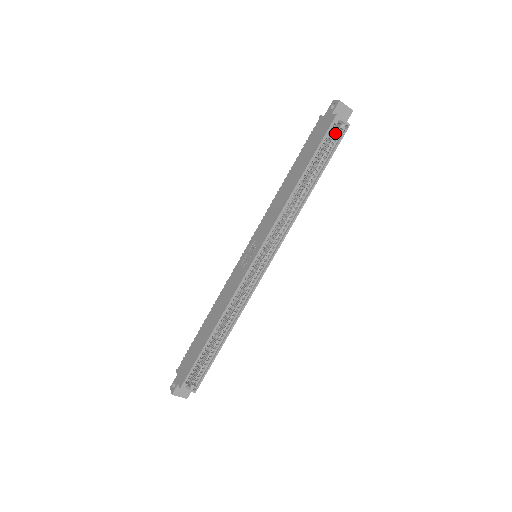
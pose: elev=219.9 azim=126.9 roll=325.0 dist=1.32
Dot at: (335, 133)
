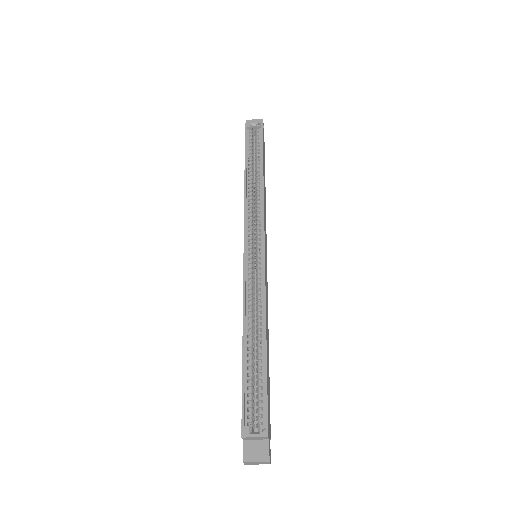
Dot at: occluded
